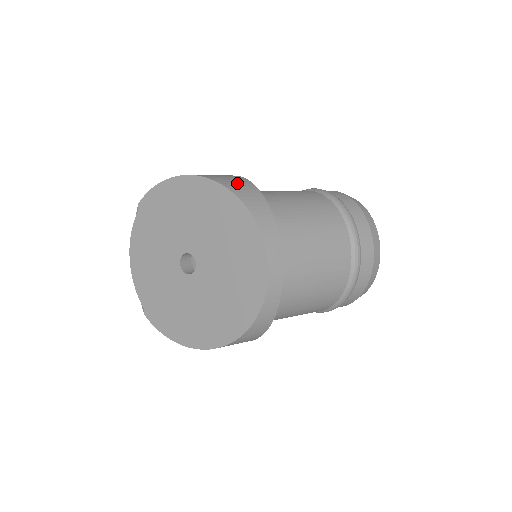
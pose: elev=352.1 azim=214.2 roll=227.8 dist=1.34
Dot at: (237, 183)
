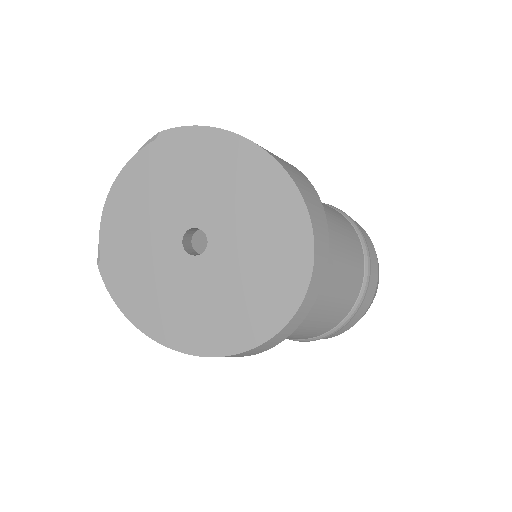
Dot at: (305, 184)
